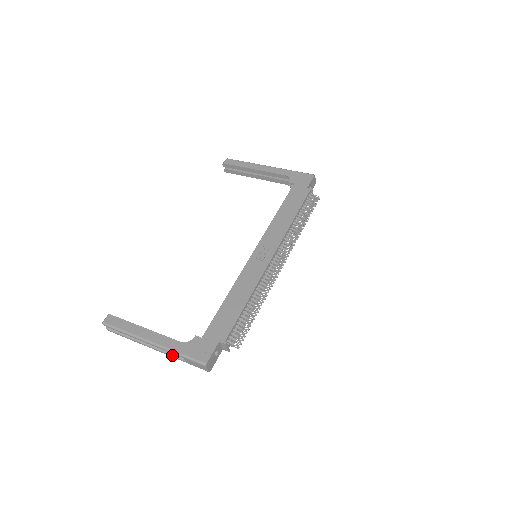
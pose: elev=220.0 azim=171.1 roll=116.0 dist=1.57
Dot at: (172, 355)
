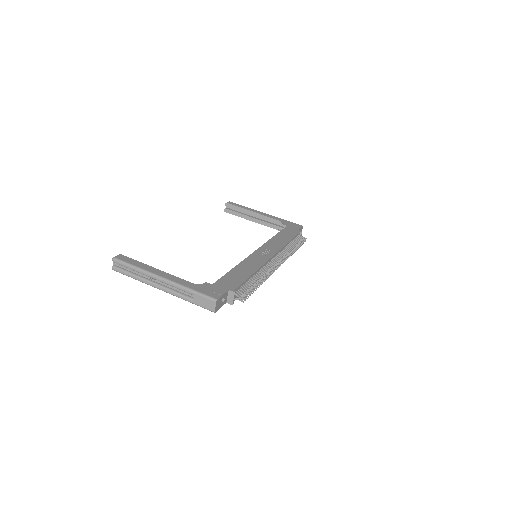
Dot at: (179, 294)
